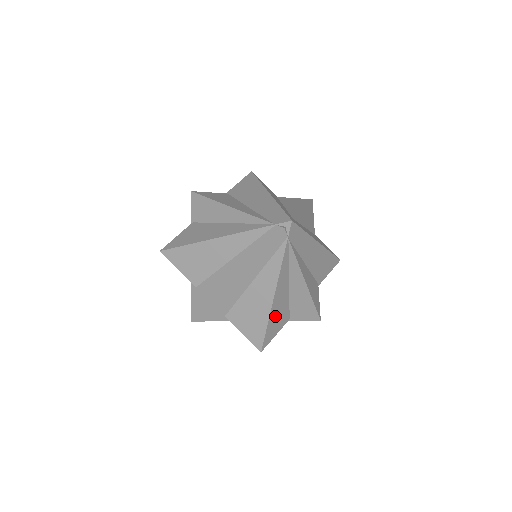
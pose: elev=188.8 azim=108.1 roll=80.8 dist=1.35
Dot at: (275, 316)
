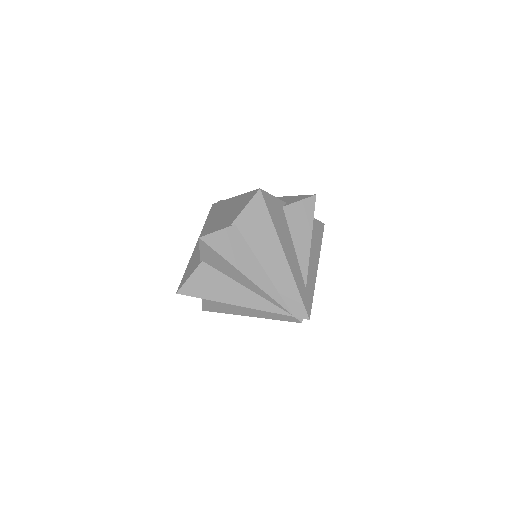
Dot at: occluded
